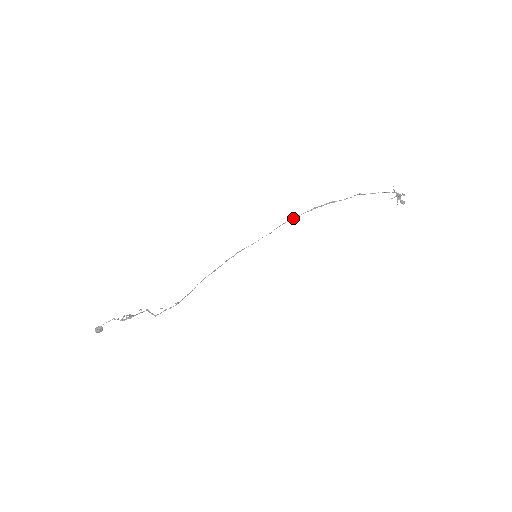
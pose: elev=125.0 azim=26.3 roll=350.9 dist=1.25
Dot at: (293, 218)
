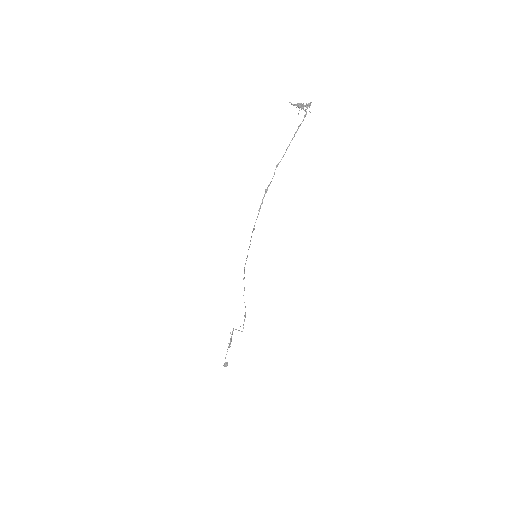
Dot at: (253, 228)
